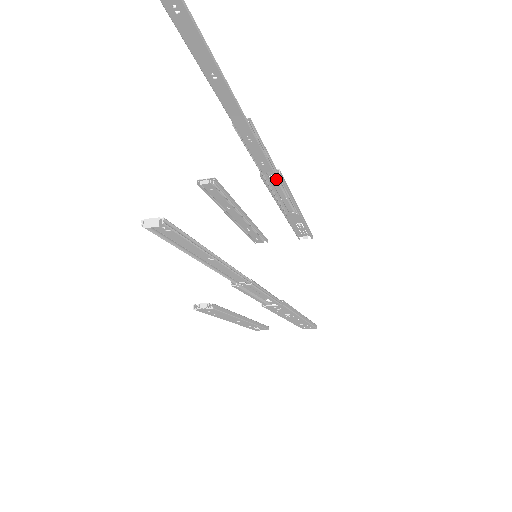
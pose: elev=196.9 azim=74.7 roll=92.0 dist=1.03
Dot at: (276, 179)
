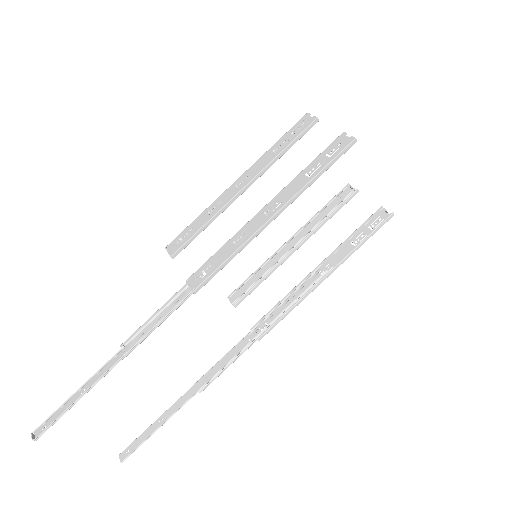
Dot at: (203, 278)
